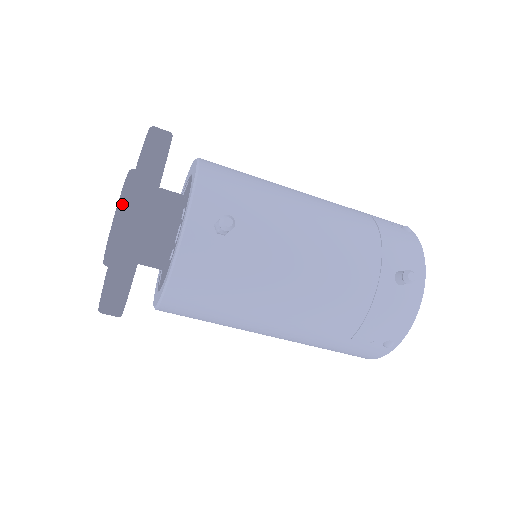
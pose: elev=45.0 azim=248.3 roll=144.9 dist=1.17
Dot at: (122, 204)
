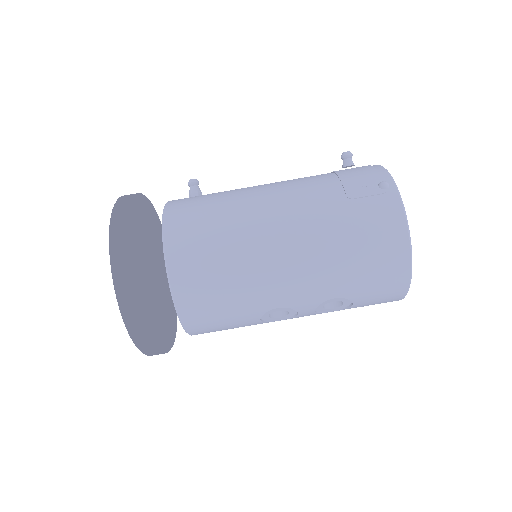
Dot at: occluded
